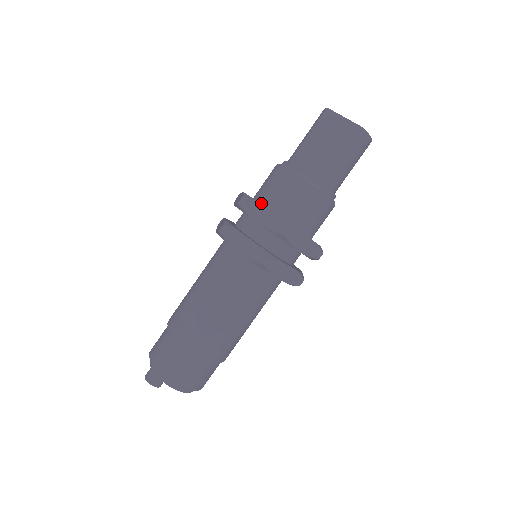
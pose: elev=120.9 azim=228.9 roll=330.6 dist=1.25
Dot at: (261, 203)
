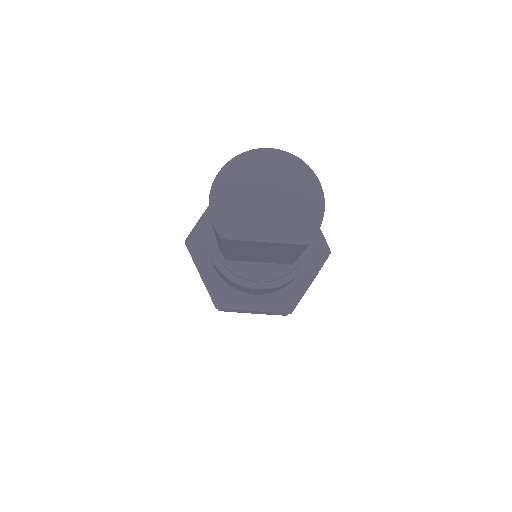
Dot at: (235, 289)
